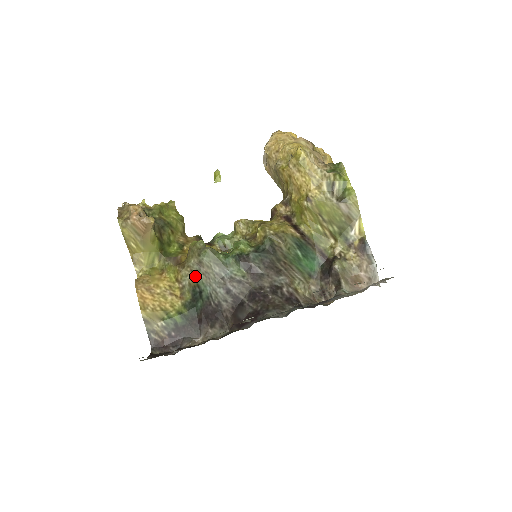
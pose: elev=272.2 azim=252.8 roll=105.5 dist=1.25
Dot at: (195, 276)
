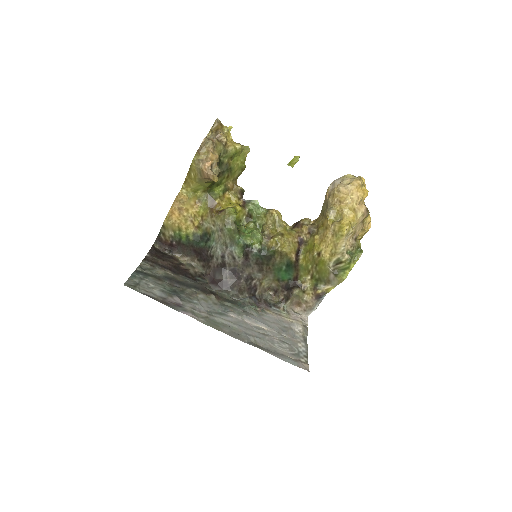
Dot at: (213, 230)
